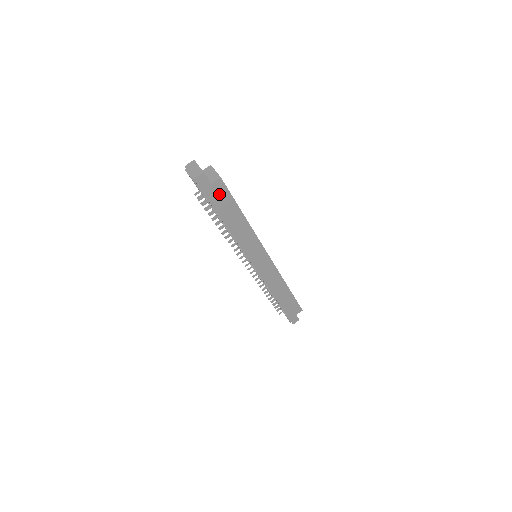
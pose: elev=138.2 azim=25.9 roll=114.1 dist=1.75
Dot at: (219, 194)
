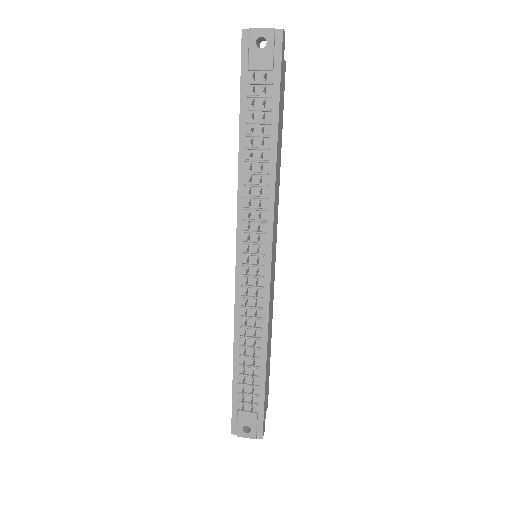
Dot at: (282, 85)
